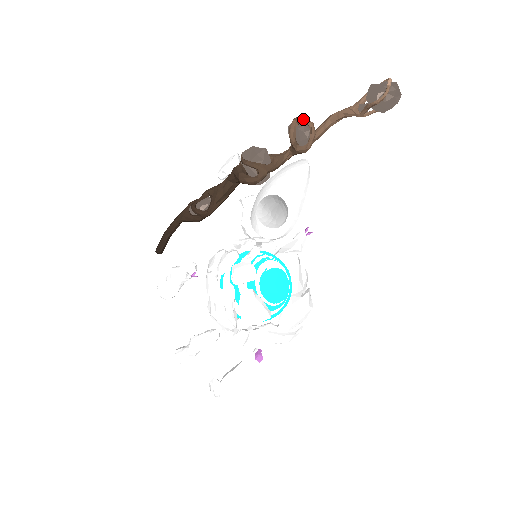
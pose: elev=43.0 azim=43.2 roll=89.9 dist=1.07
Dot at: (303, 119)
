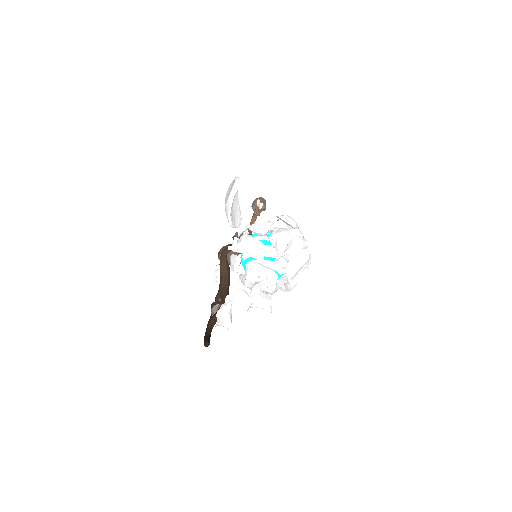
Dot at: (236, 233)
